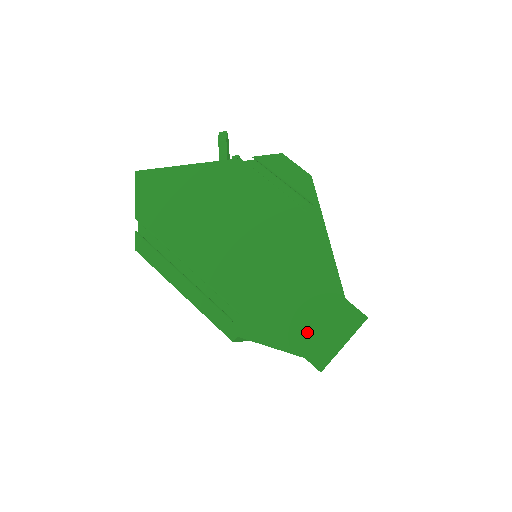
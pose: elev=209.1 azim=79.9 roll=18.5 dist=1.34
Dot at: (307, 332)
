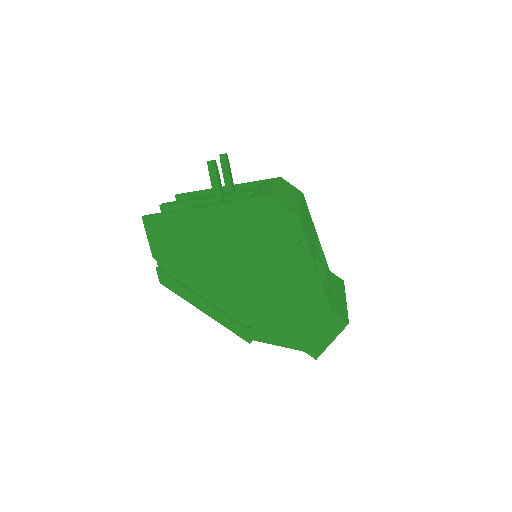
Dot at: (304, 335)
